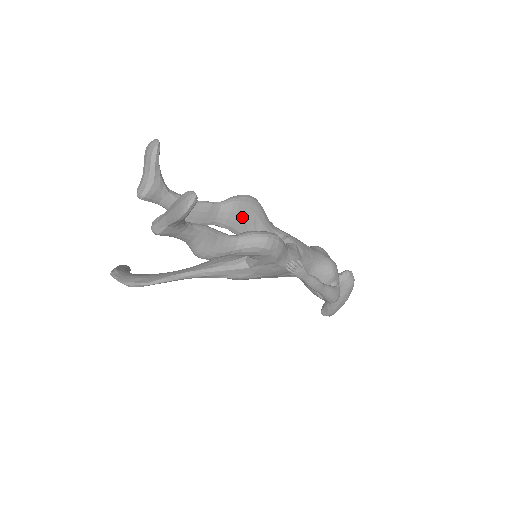
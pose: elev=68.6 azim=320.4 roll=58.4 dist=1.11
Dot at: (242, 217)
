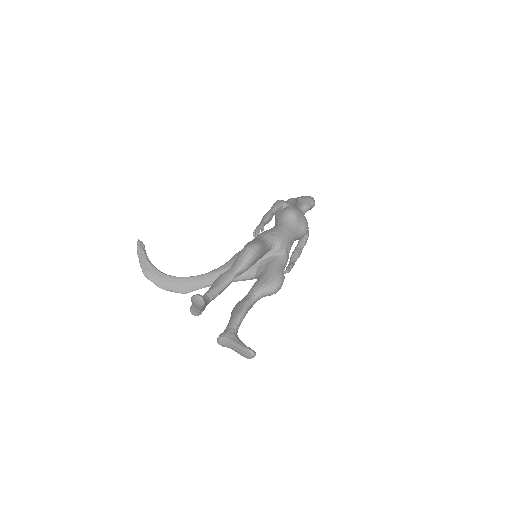
Dot at: occluded
